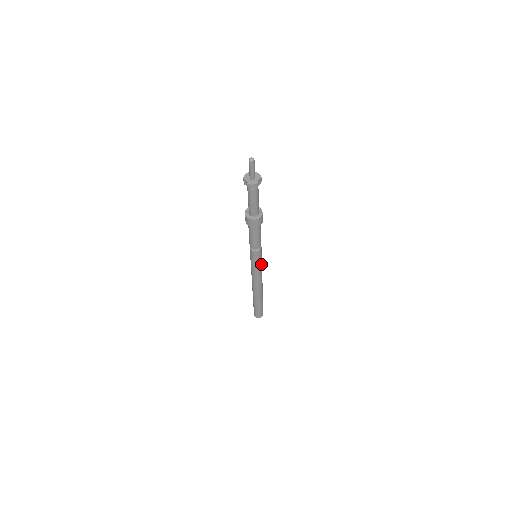
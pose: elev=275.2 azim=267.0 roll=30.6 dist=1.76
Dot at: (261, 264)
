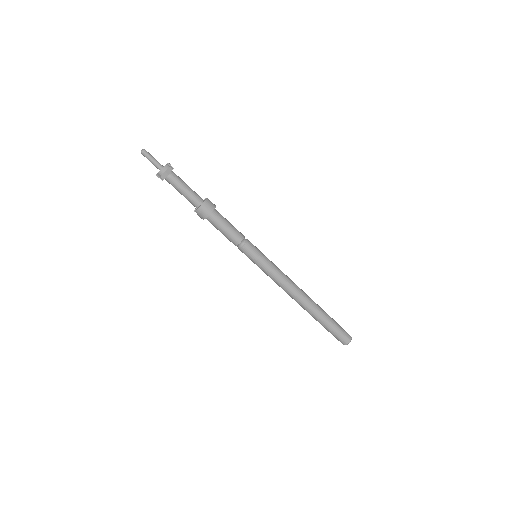
Dot at: (269, 261)
